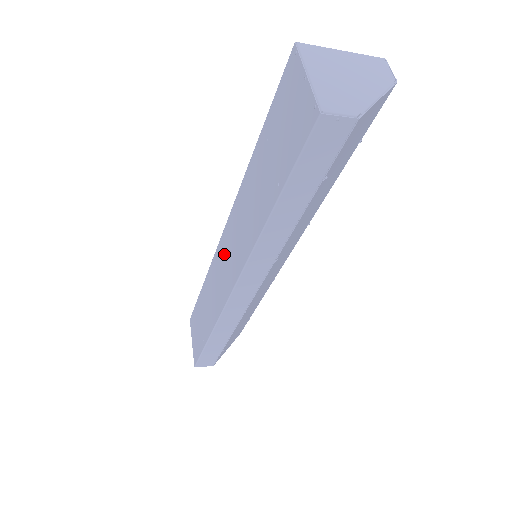
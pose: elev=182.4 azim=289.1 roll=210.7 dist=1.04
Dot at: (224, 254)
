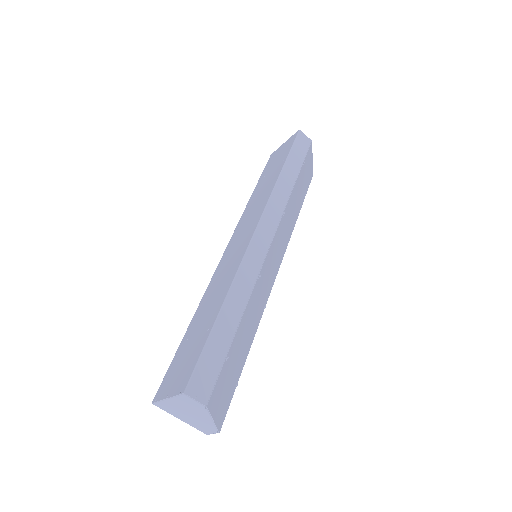
Dot at: (232, 248)
